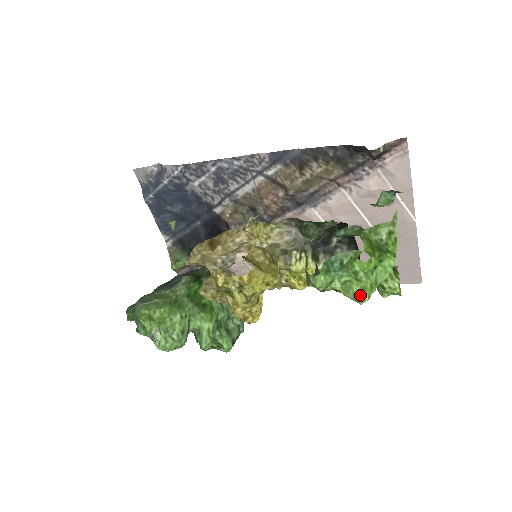
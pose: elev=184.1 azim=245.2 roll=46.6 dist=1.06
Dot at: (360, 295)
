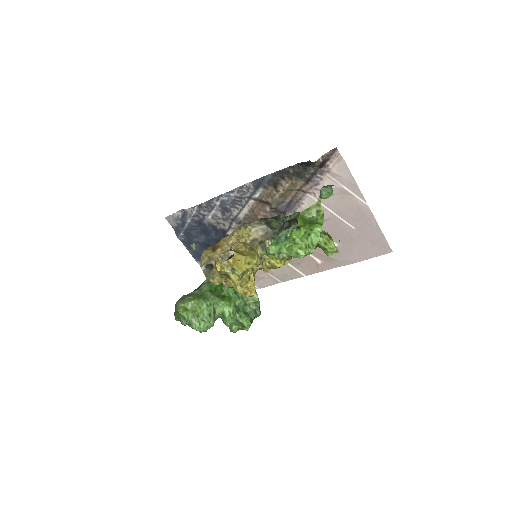
Dot at: (299, 253)
